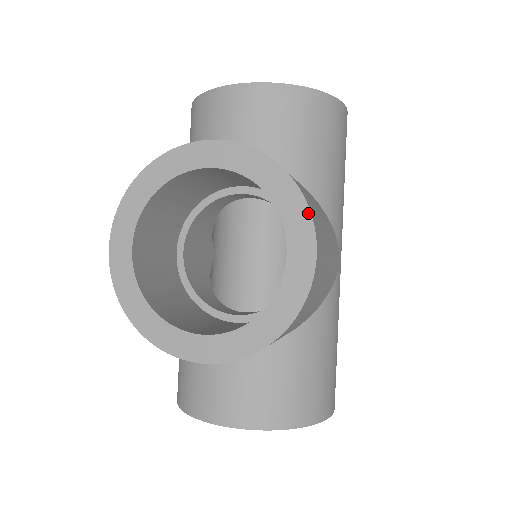
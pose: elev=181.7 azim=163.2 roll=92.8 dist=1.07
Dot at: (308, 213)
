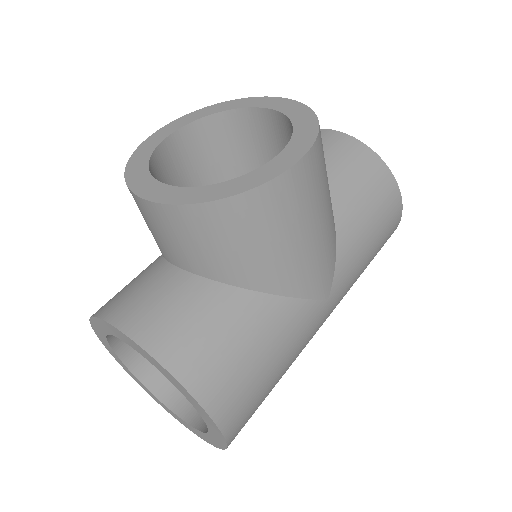
Dot at: (314, 137)
